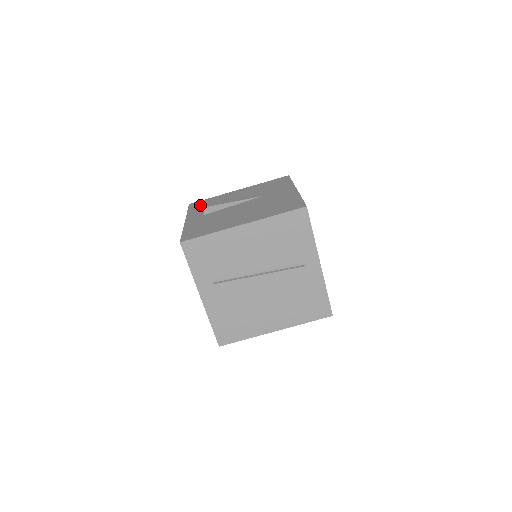
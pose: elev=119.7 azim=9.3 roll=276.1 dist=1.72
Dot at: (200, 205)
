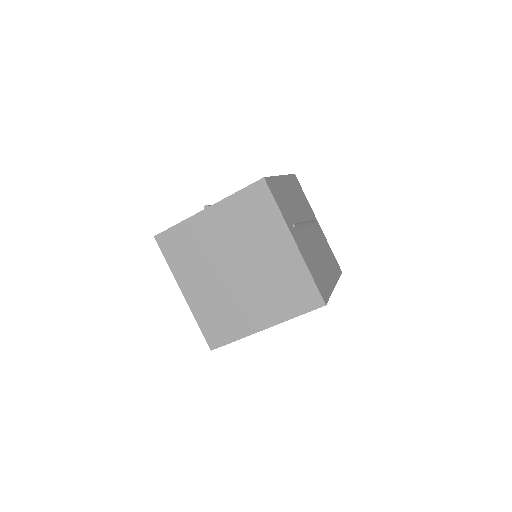
Dot at: occluded
